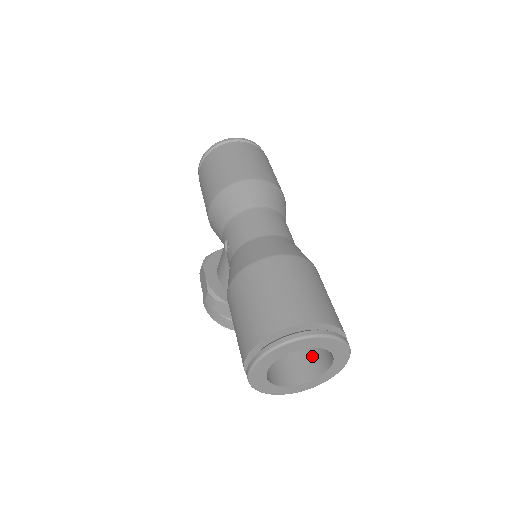
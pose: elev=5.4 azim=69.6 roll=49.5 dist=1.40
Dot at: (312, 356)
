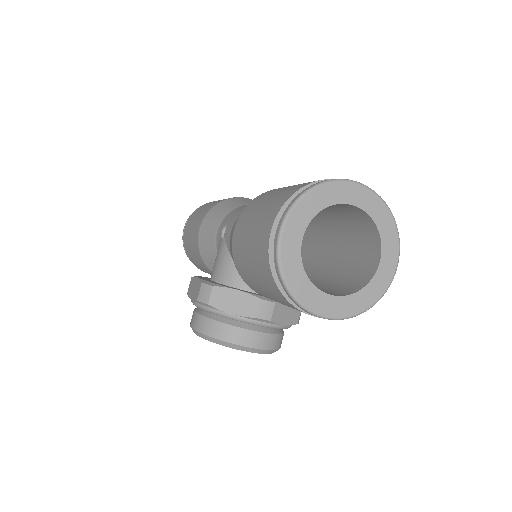
Dot at: (350, 279)
